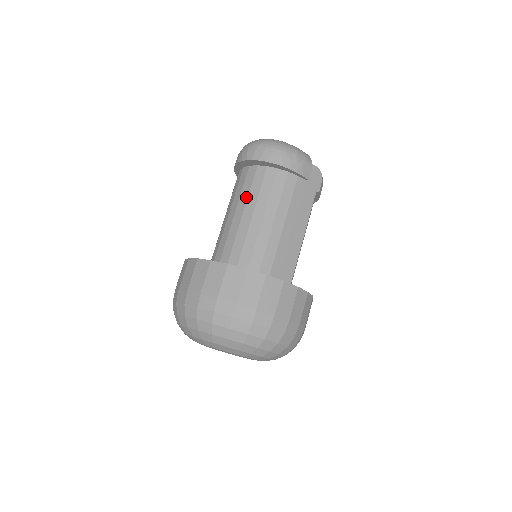
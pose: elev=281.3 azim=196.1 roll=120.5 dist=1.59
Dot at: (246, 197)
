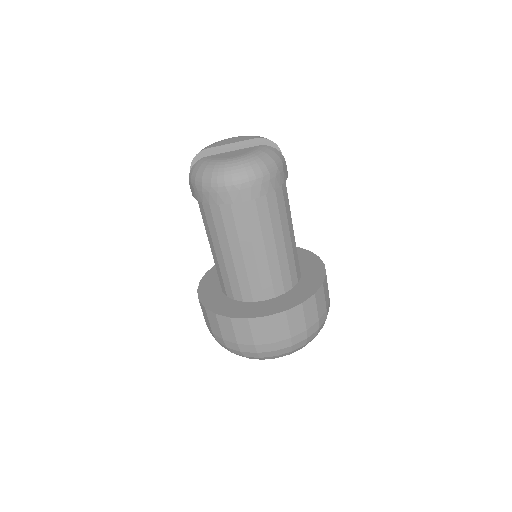
Dot at: (247, 234)
